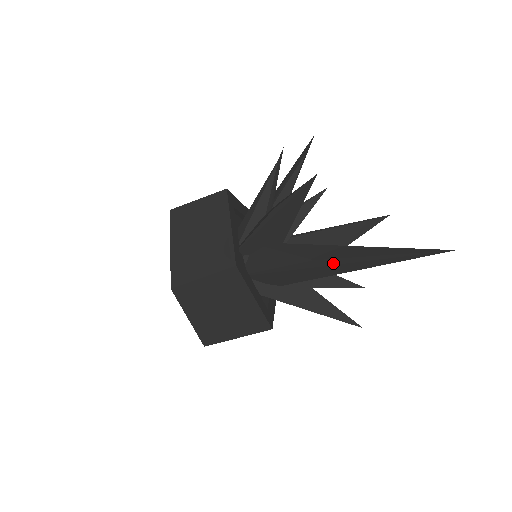
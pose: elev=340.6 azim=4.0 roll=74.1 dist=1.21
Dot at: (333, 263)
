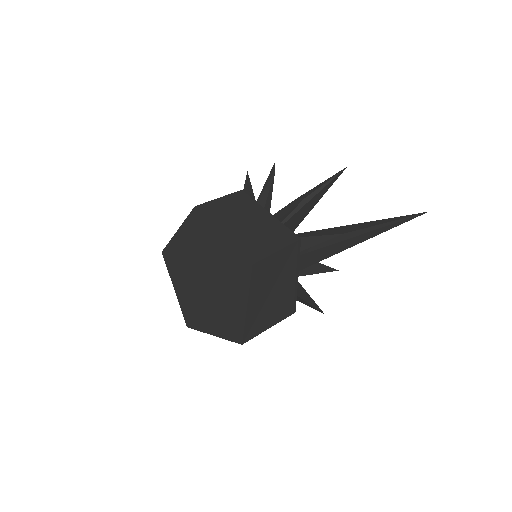
Dot at: (355, 235)
